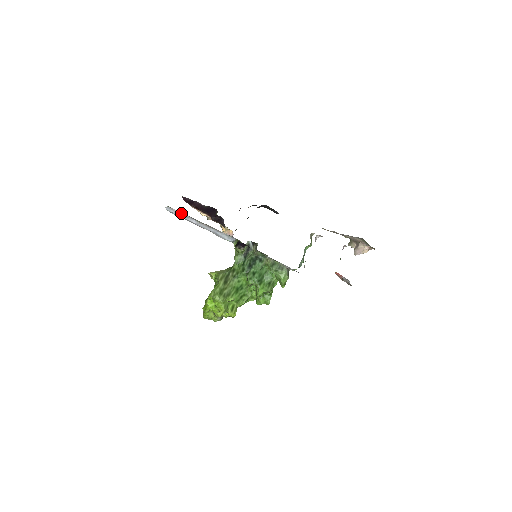
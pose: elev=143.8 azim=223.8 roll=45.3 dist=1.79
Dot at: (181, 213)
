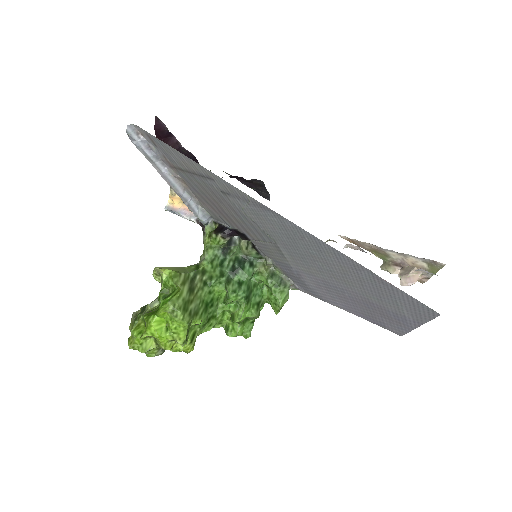
Dot at: (150, 146)
